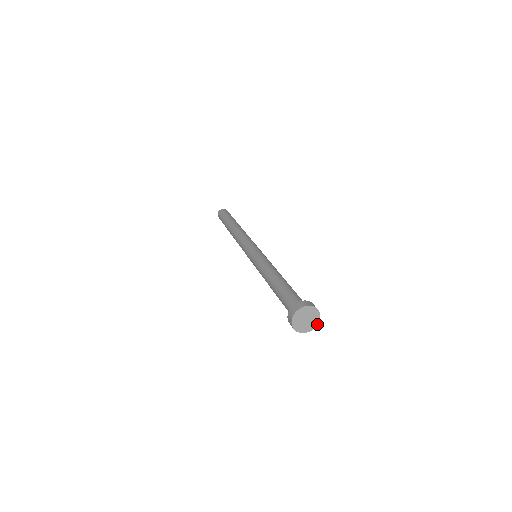
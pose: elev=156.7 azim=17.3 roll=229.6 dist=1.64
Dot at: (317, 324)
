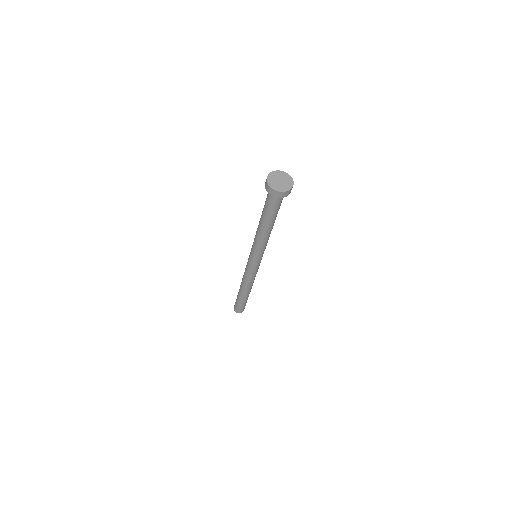
Dot at: (287, 191)
